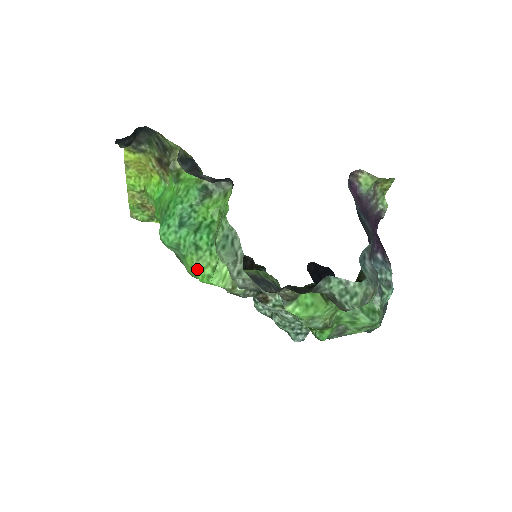
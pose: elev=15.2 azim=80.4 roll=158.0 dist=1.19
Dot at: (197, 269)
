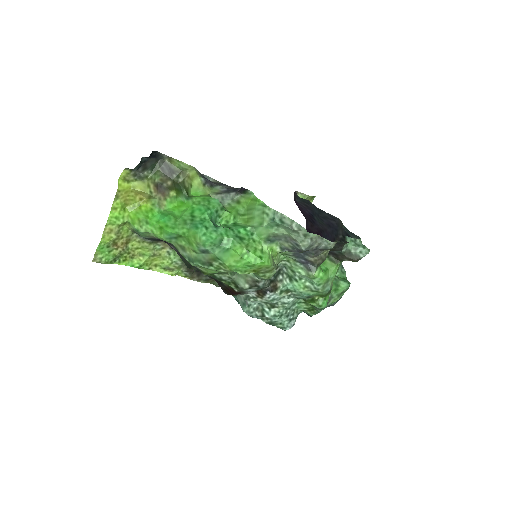
Dot at: (249, 254)
